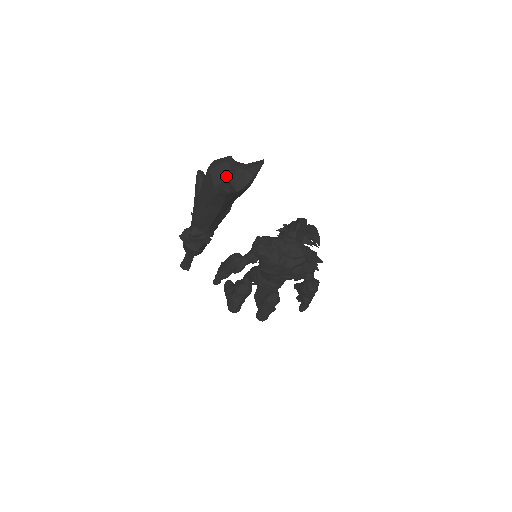
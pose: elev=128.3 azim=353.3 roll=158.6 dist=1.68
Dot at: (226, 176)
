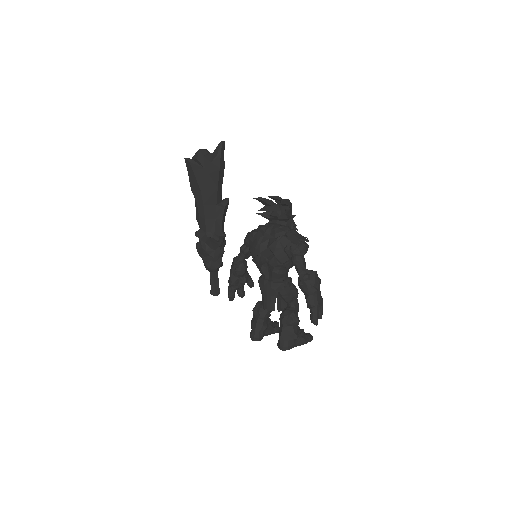
Dot at: (196, 158)
